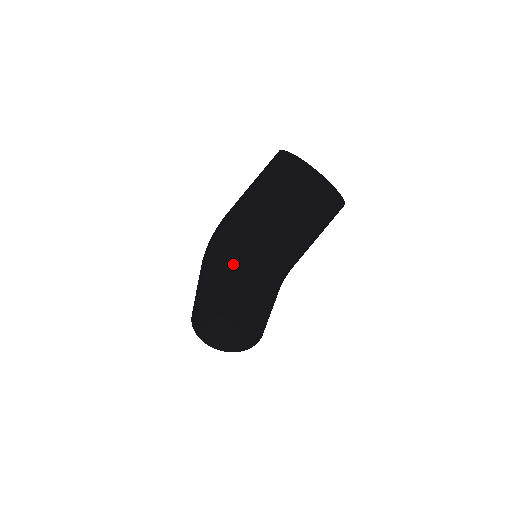
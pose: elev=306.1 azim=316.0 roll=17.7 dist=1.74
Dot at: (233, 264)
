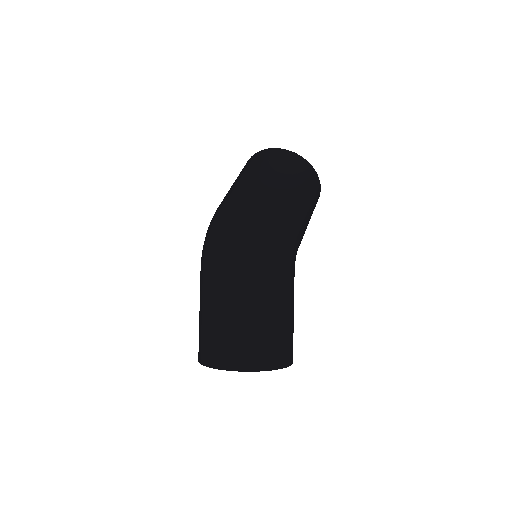
Dot at: (242, 227)
